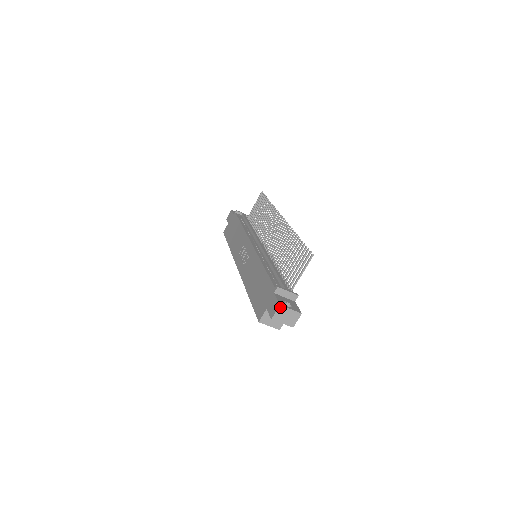
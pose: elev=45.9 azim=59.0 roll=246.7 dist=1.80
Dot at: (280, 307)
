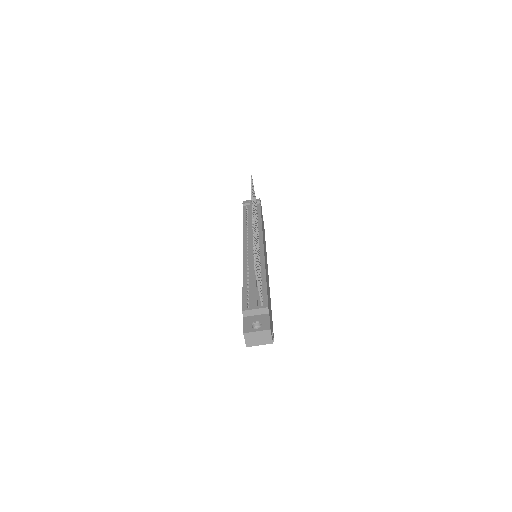
Dot at: (245, 335)
